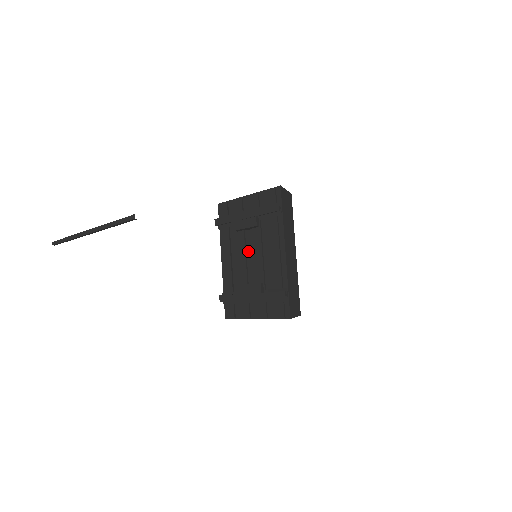
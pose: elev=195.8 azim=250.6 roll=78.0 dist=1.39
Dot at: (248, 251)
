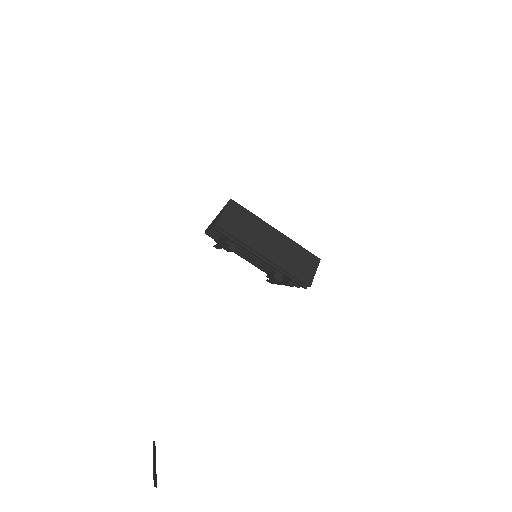
Dot at: occluded
